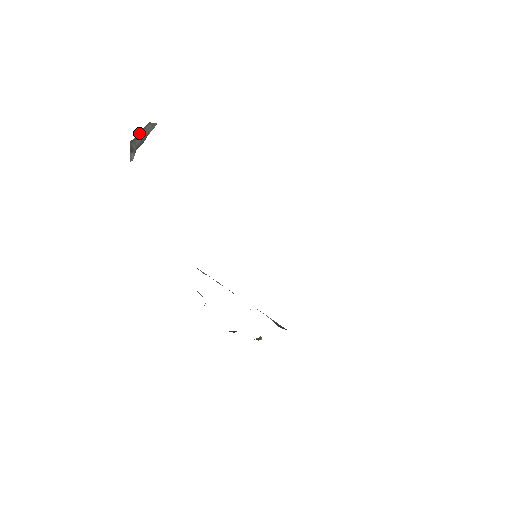
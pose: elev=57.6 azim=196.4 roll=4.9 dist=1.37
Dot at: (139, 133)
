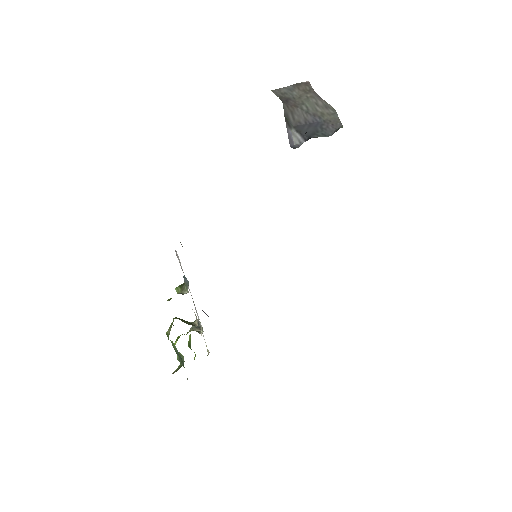
Dot at: (287, 90)
